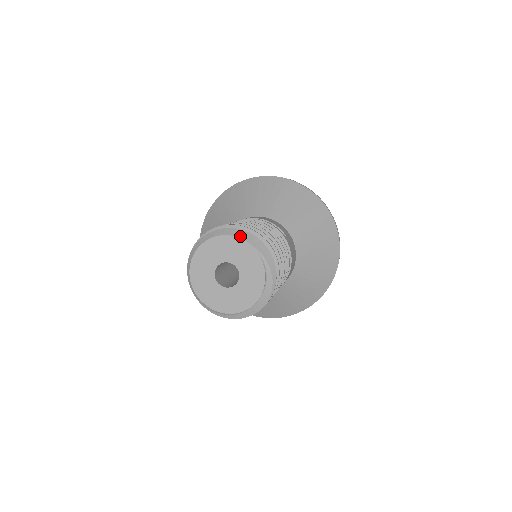
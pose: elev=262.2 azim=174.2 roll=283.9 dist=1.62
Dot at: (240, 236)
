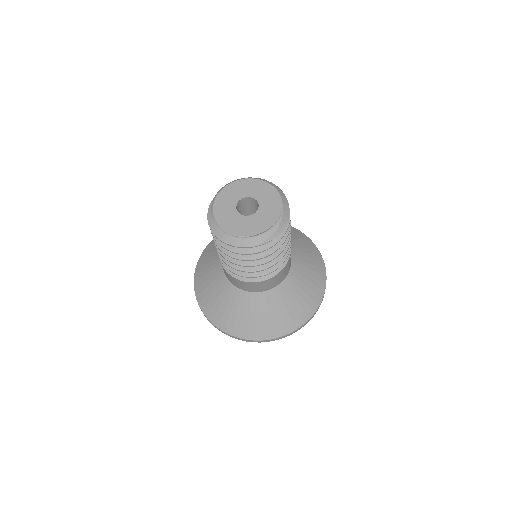
Dot at: (281, 195)
